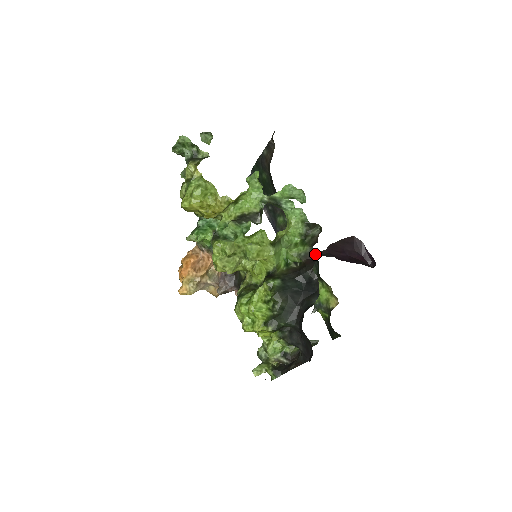
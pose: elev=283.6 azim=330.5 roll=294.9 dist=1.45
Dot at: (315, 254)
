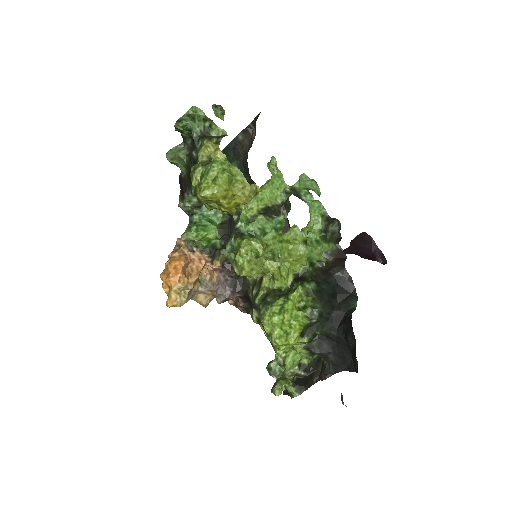
Dot at: (342, 252)
